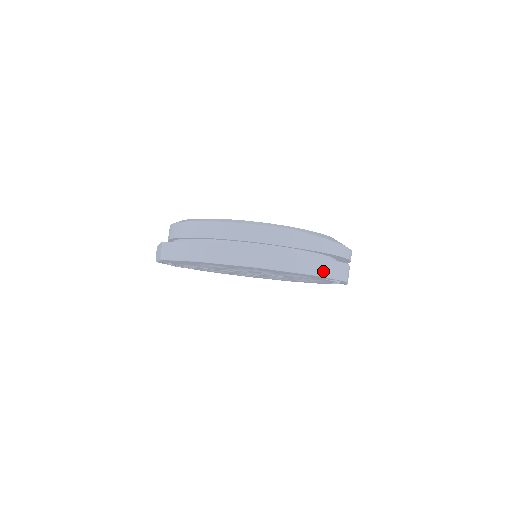
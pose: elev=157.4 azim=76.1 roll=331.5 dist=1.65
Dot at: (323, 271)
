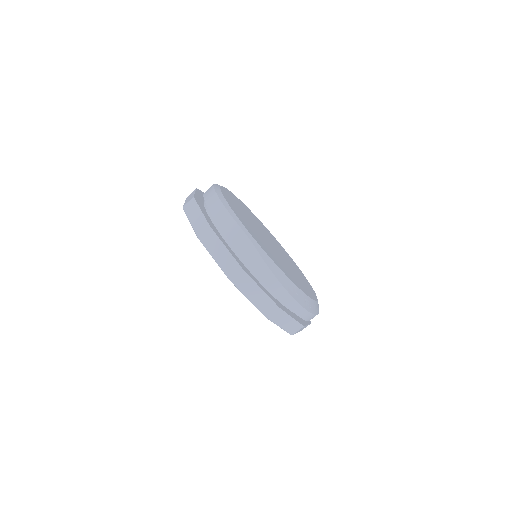
Dot at: (242, 285)
